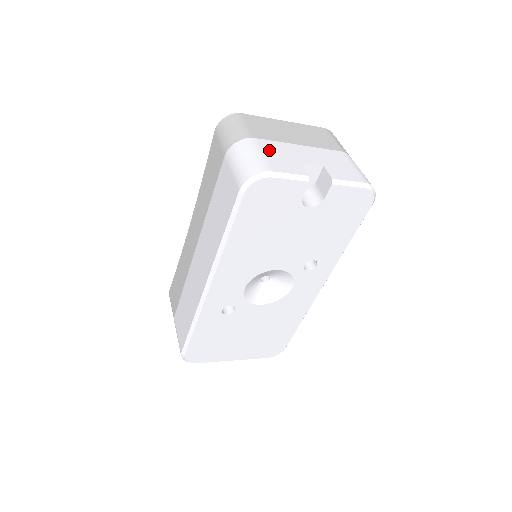
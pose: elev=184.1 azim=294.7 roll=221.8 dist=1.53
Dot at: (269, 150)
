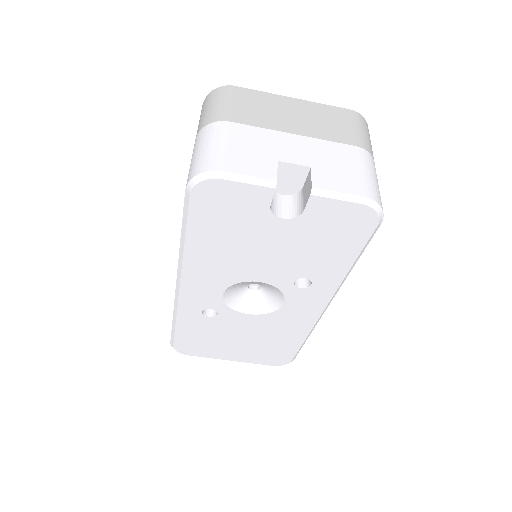
Dot at: (239, 140)
